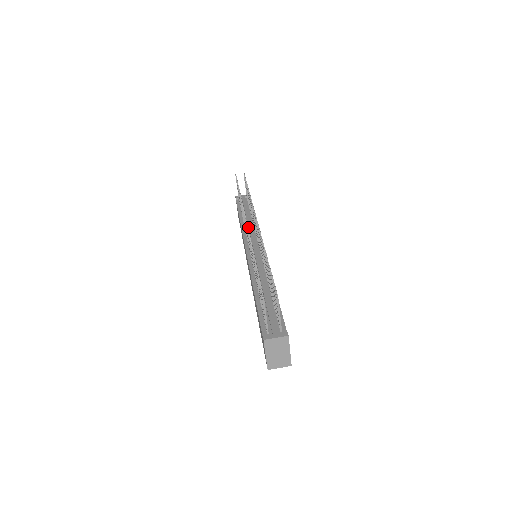
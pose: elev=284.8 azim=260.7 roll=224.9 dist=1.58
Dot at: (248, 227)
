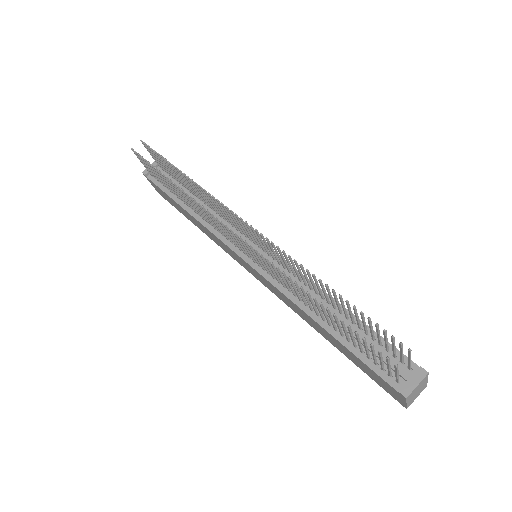
Dot at: occluded
